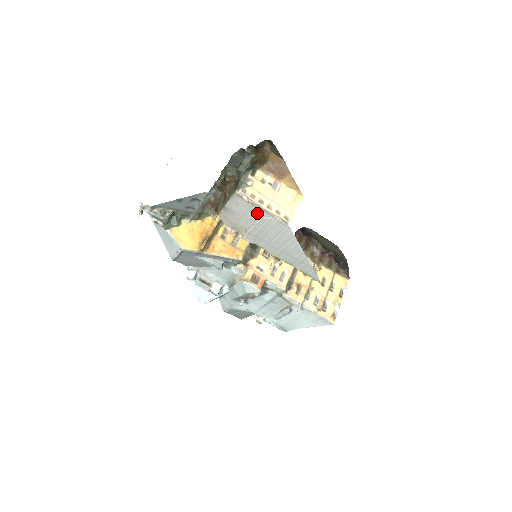
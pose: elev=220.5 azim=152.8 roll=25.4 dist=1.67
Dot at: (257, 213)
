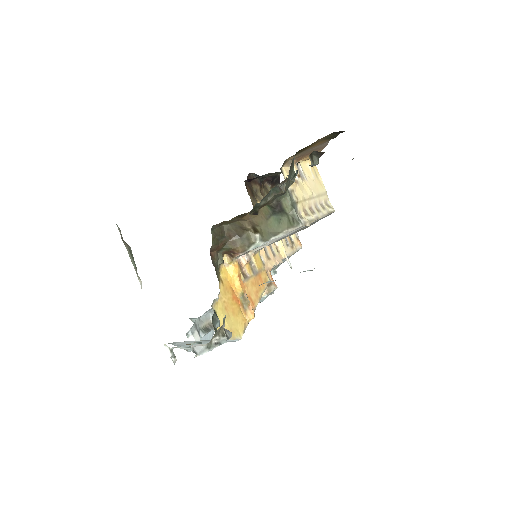
Dot at: (304, 226)
